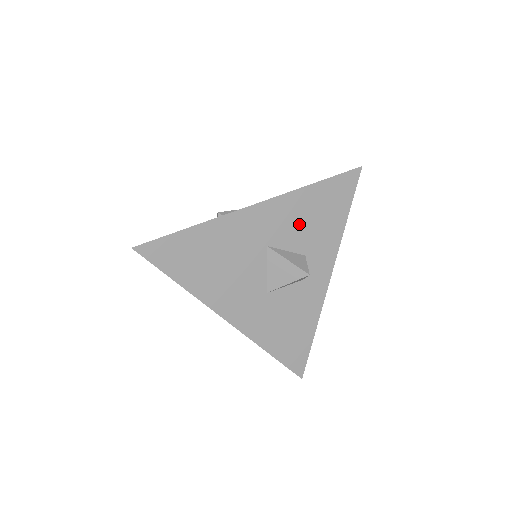
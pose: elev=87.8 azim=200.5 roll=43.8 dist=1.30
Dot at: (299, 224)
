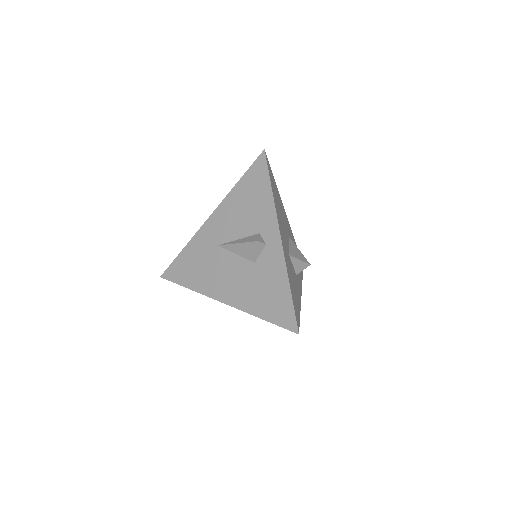
Dot at: occluded
